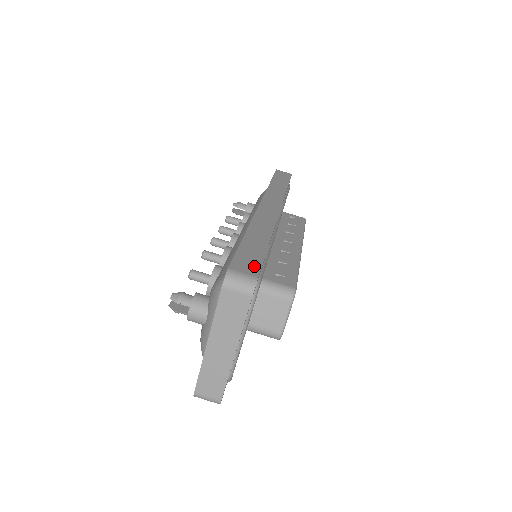
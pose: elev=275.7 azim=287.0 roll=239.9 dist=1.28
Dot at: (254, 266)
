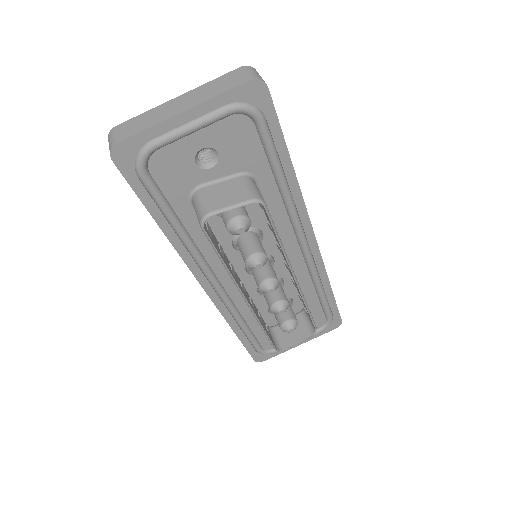
Dot at: (272, 103)
